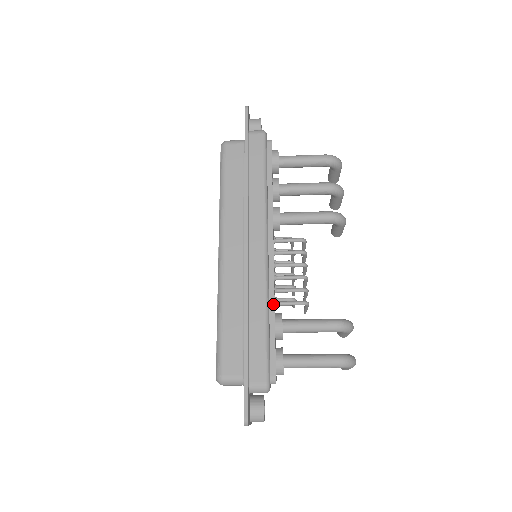
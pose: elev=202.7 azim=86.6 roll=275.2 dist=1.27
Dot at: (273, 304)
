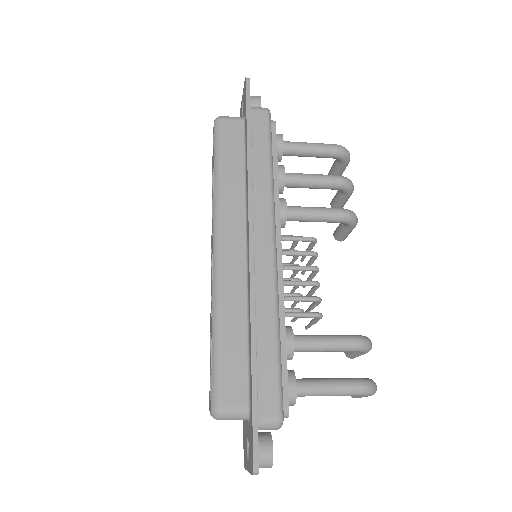
Dot at: (283, 315)
